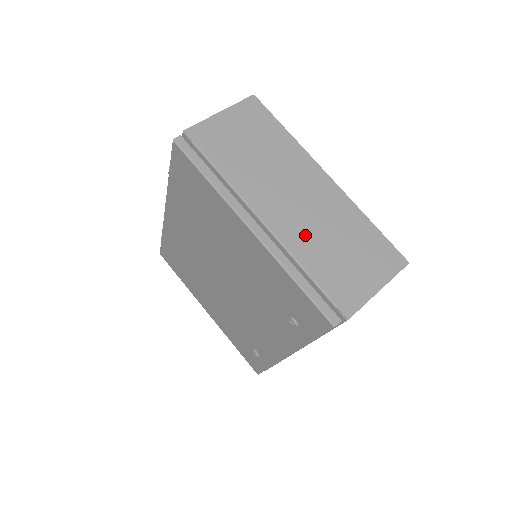
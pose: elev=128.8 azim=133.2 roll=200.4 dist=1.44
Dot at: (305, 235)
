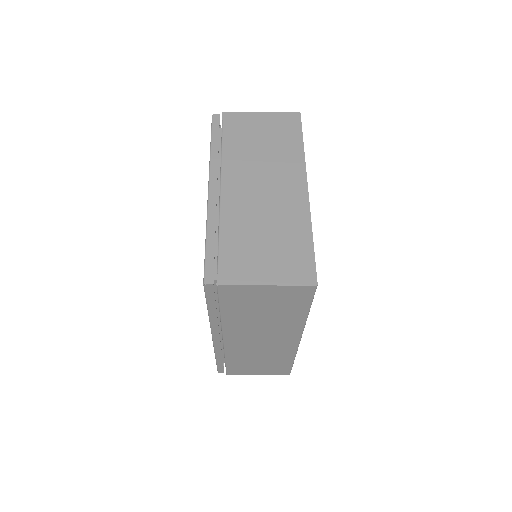
Dot at: (244, 213)
